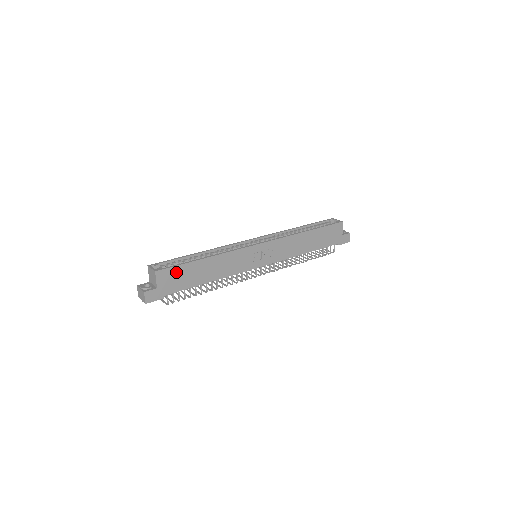
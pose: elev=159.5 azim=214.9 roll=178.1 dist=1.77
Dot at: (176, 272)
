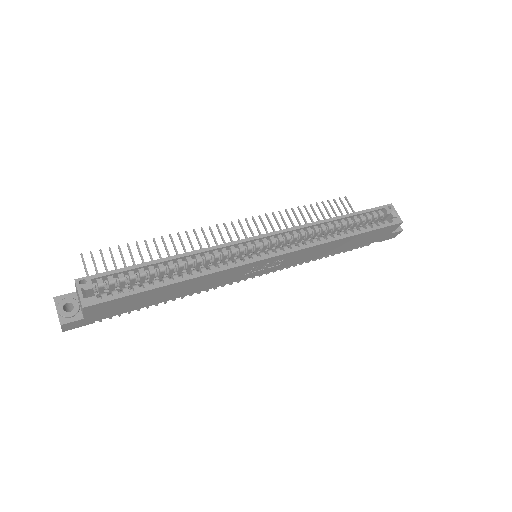
Dot at: (119, 302)
